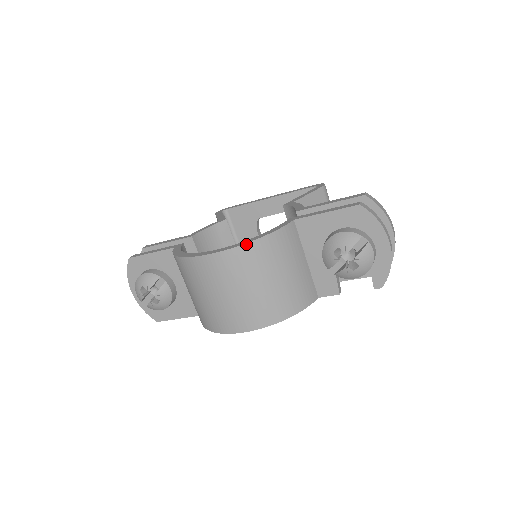
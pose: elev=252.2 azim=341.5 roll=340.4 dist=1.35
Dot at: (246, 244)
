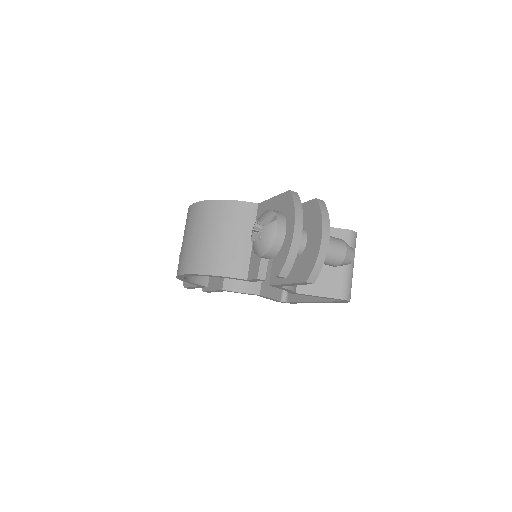
Dot at: (210, 201)
